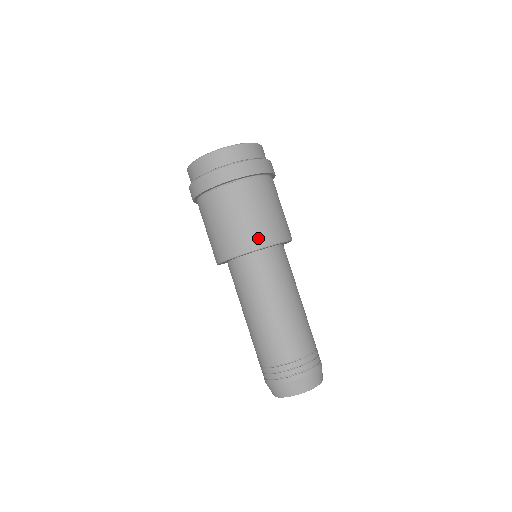
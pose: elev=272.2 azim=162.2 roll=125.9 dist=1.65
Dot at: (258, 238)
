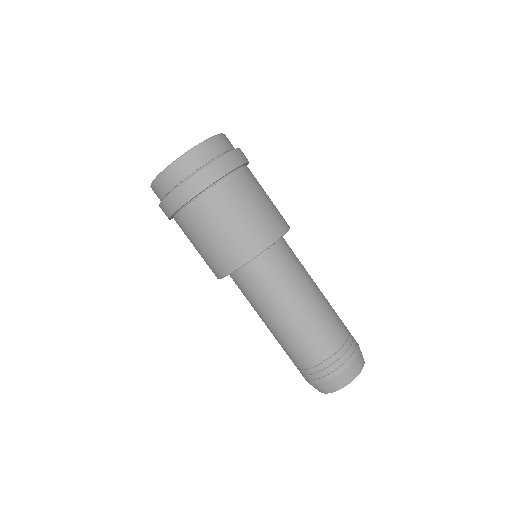
Dot at: (282, 221)
